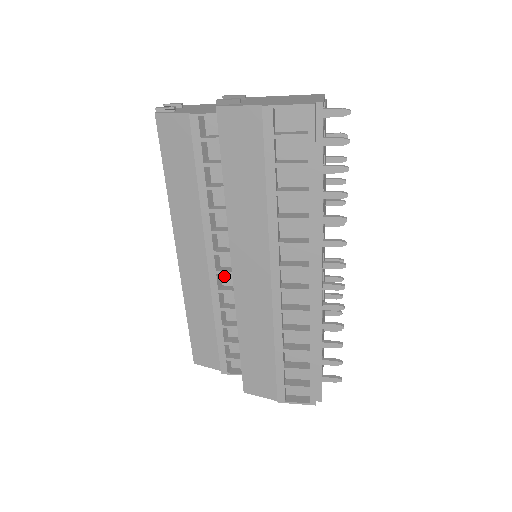
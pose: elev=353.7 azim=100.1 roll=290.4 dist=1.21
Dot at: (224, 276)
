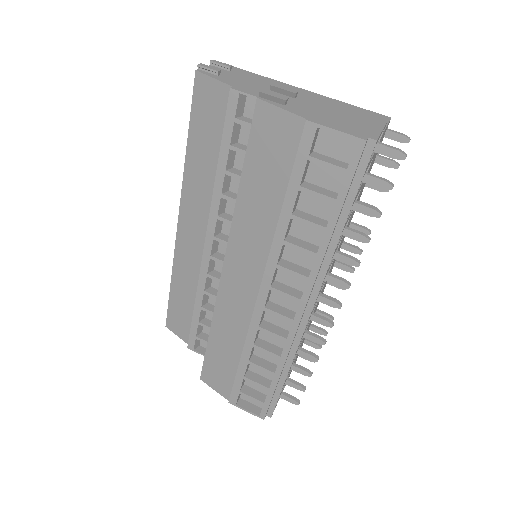
Dot at: (218, 262)
